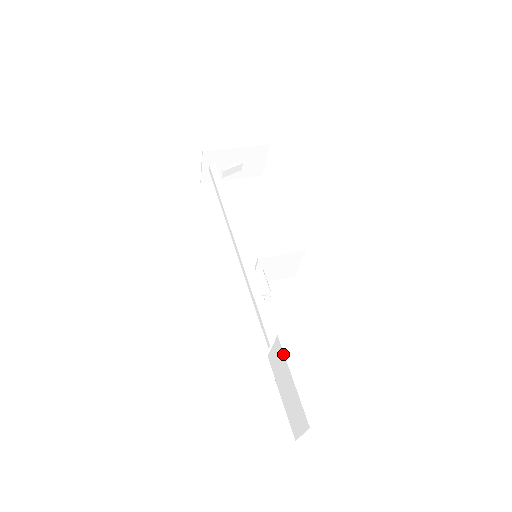
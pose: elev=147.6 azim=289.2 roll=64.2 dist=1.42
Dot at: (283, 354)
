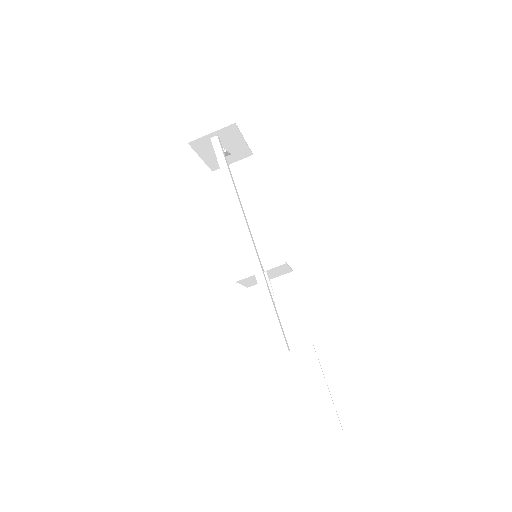
Dot at: (317, 362)
